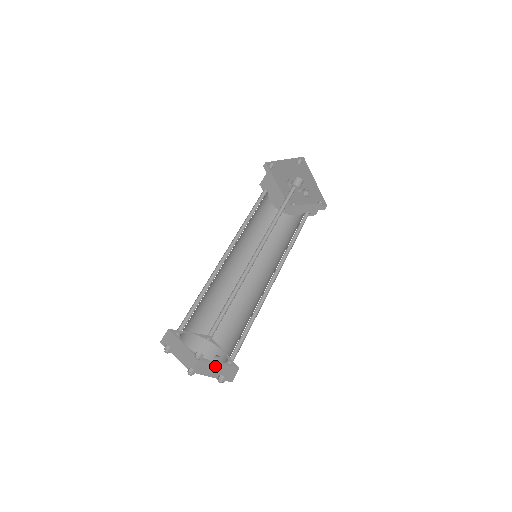
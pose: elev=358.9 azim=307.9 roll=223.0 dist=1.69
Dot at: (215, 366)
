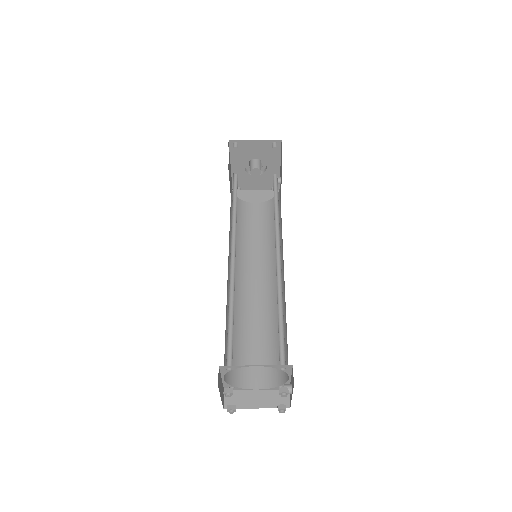
Dot at: (255, 394)
